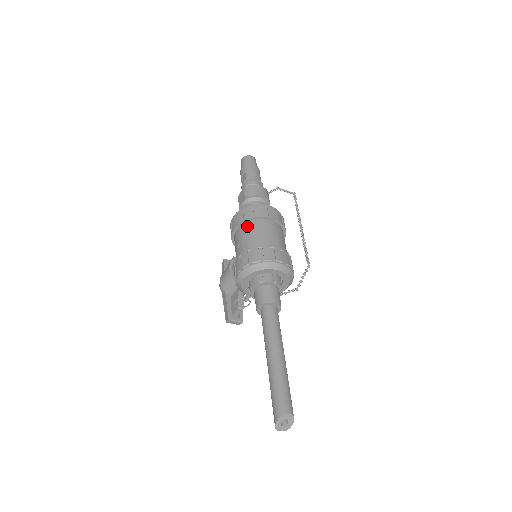
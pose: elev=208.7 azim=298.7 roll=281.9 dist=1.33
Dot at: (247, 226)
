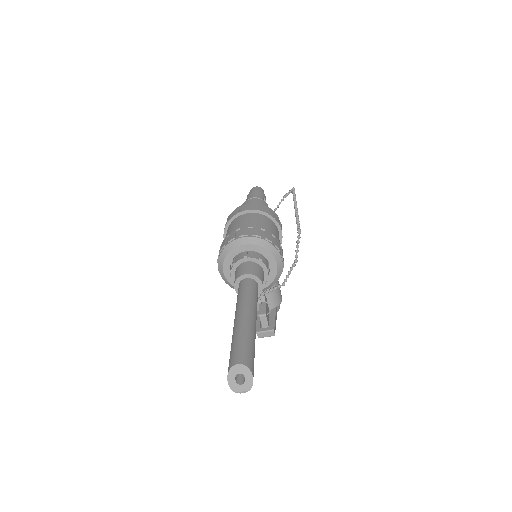
Dot at: (227, 231)
